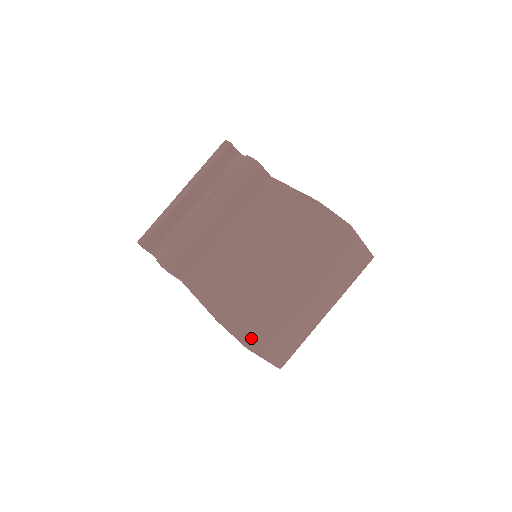
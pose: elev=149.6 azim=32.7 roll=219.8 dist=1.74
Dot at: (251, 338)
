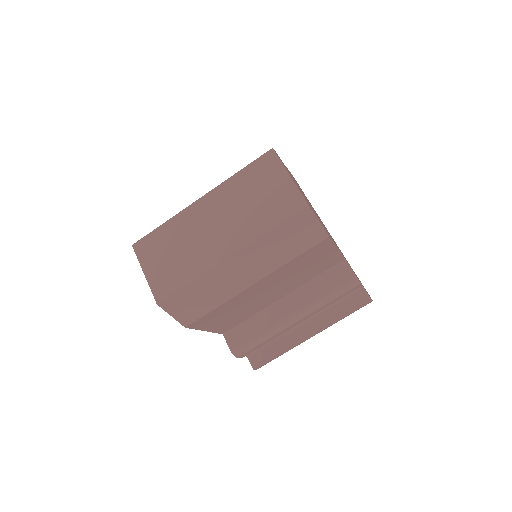
Dot at: (142, 238)
